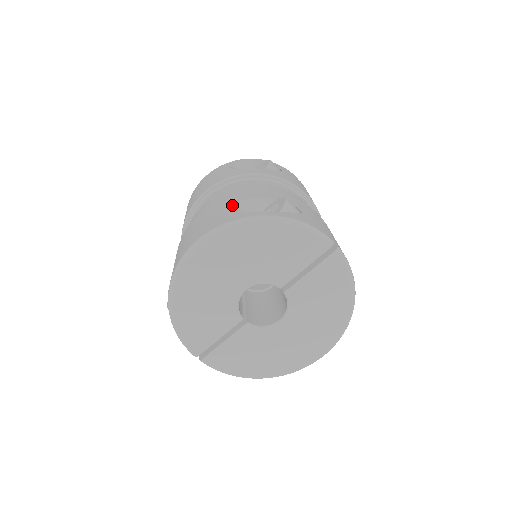
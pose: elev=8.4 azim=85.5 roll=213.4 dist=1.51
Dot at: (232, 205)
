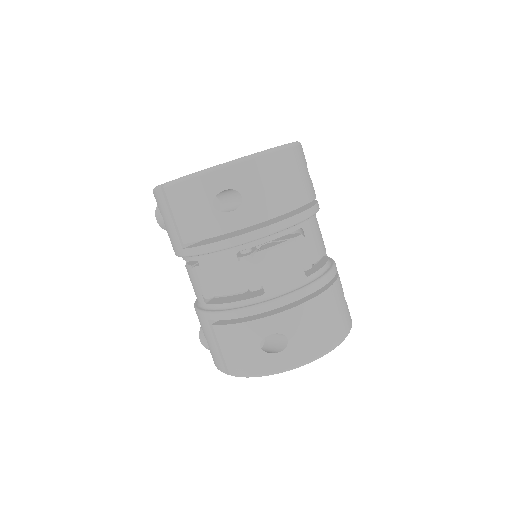
Dot at: occluded
